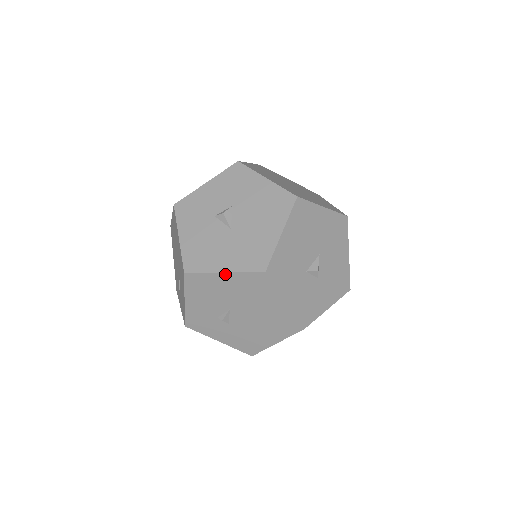
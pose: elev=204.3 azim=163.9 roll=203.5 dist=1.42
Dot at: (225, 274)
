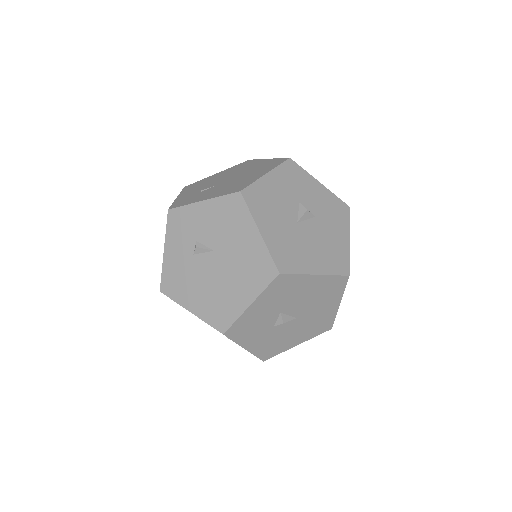
Dot at: (258, 233)
